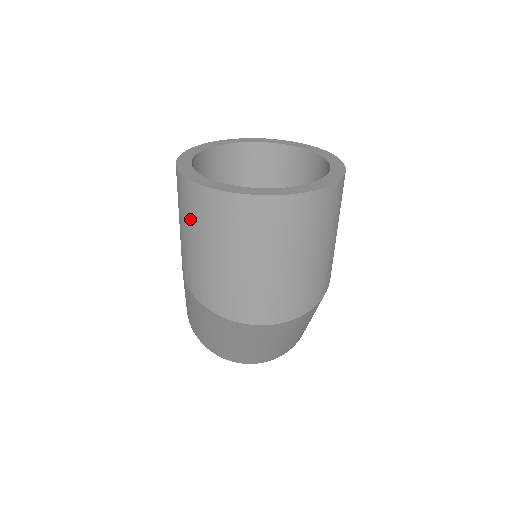
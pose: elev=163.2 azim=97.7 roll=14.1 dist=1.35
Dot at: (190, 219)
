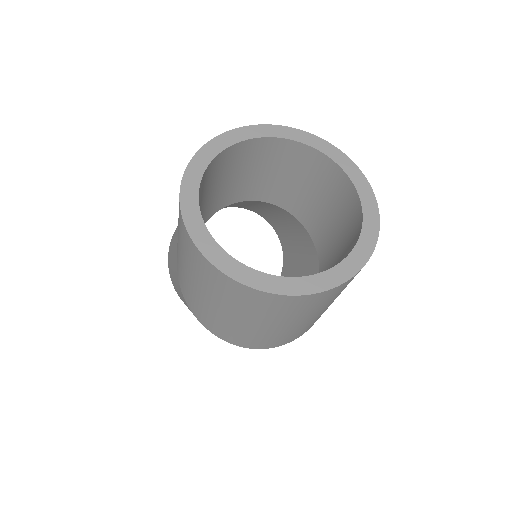
Dot at: (203, 281)
